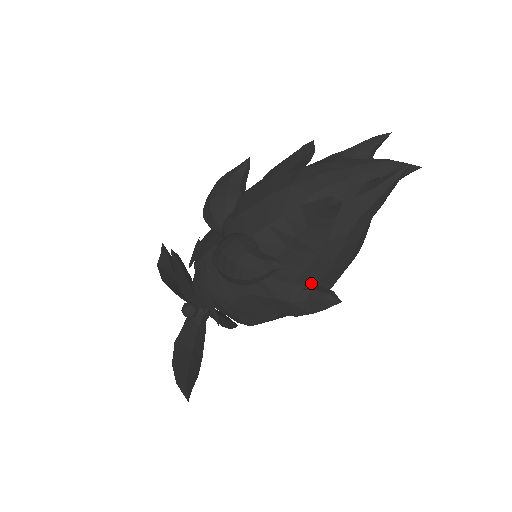
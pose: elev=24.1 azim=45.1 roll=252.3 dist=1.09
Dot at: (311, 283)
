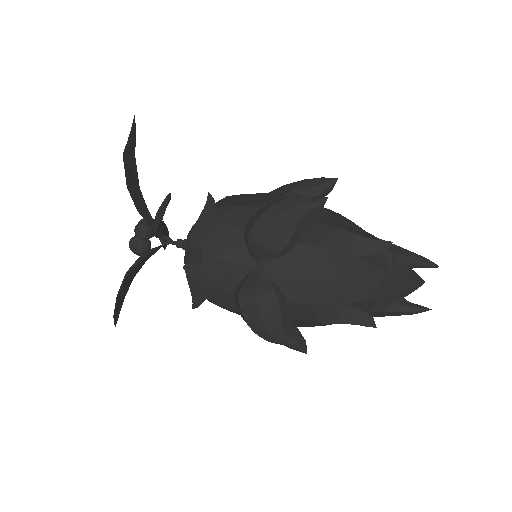
Dot at: occluded
